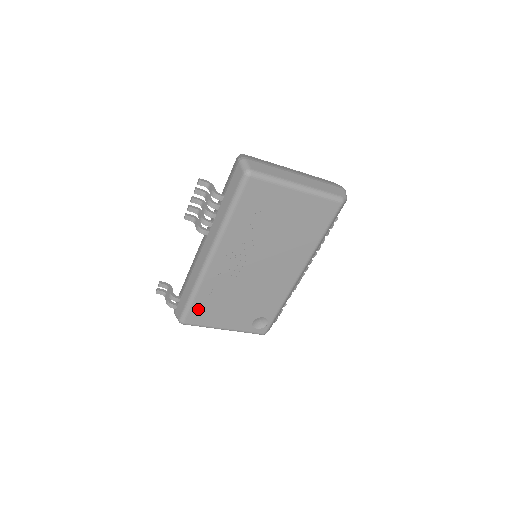
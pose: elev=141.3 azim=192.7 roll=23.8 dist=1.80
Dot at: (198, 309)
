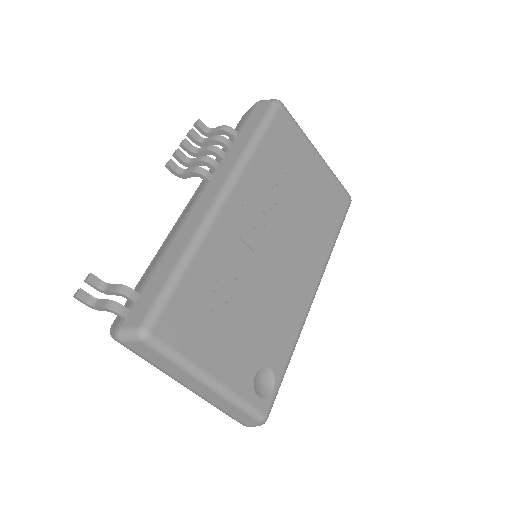
Dot at: (183, 304)
